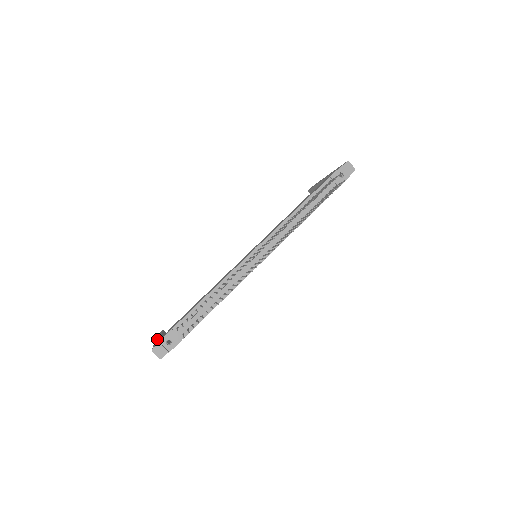
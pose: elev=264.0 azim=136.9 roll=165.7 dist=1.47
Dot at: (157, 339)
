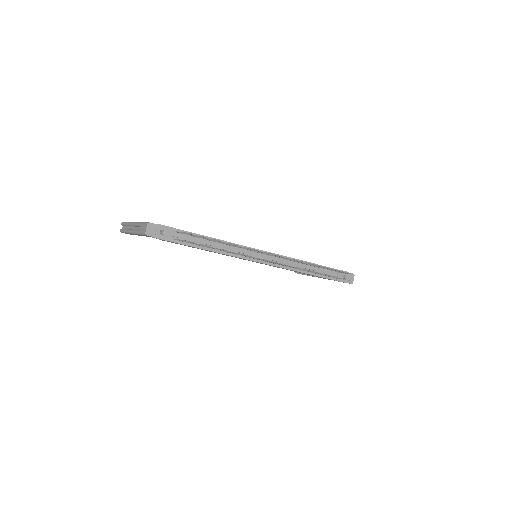
Dot at: occluded
